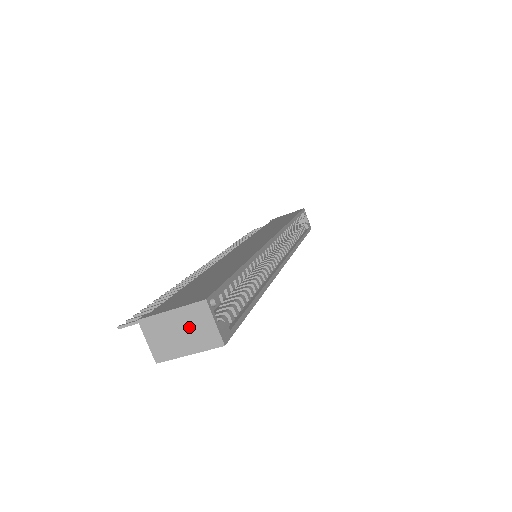
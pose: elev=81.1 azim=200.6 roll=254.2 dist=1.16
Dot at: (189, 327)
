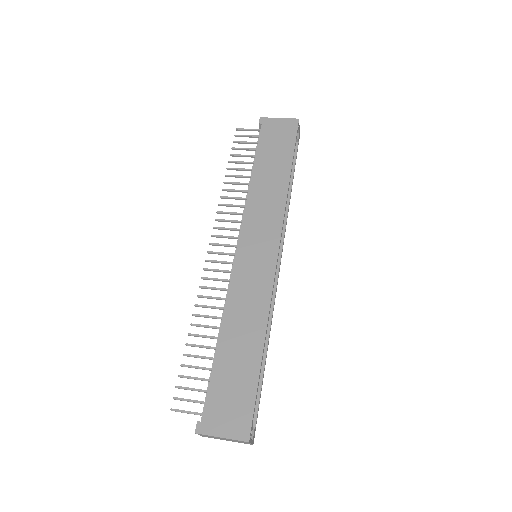
Dot at: (232, 440)
